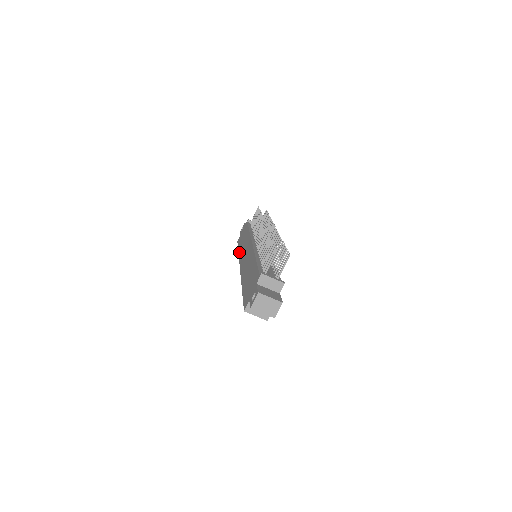
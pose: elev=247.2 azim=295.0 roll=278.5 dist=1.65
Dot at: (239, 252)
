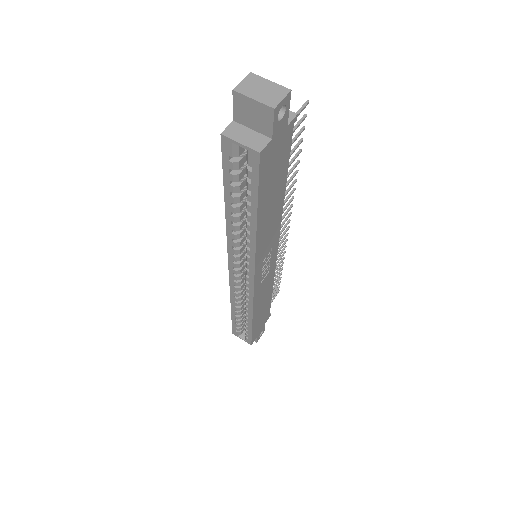
Dot at: occluded
